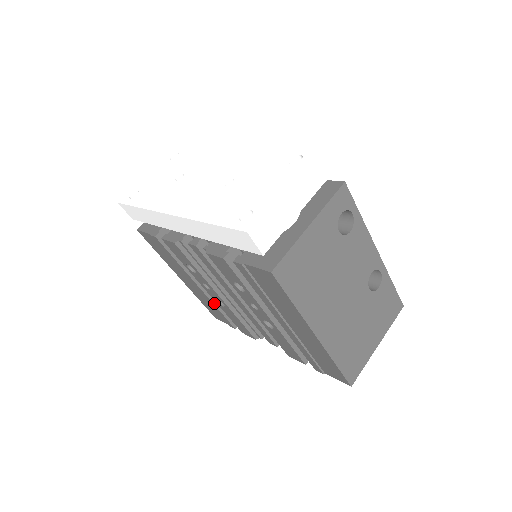
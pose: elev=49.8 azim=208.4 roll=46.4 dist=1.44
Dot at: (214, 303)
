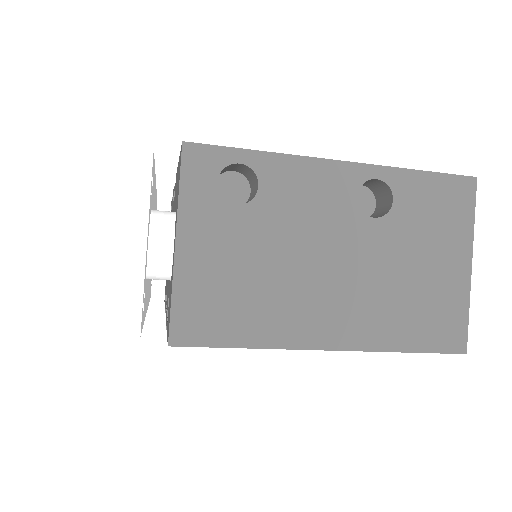
Dot at: occluded
